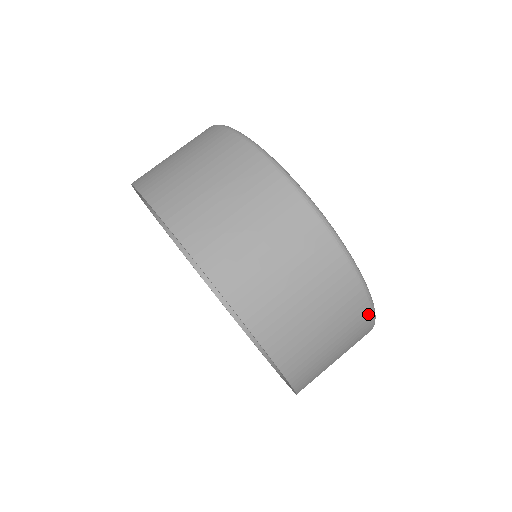
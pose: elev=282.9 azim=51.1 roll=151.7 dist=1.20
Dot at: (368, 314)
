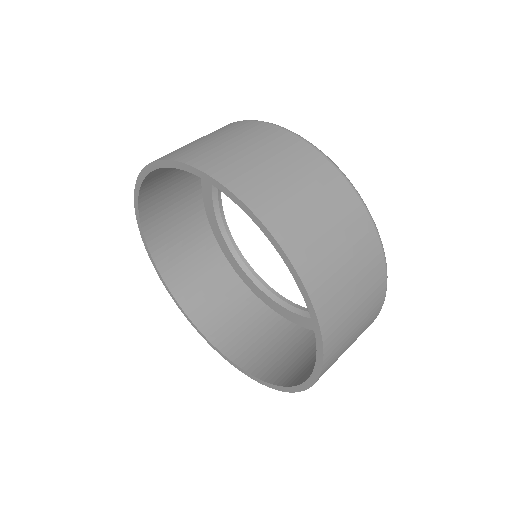
Dot at: (383, 295)
